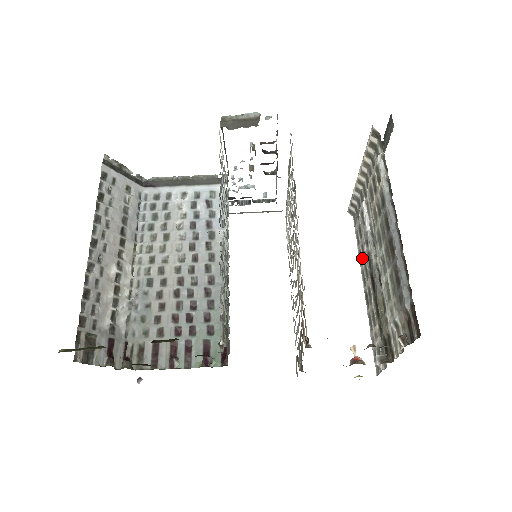
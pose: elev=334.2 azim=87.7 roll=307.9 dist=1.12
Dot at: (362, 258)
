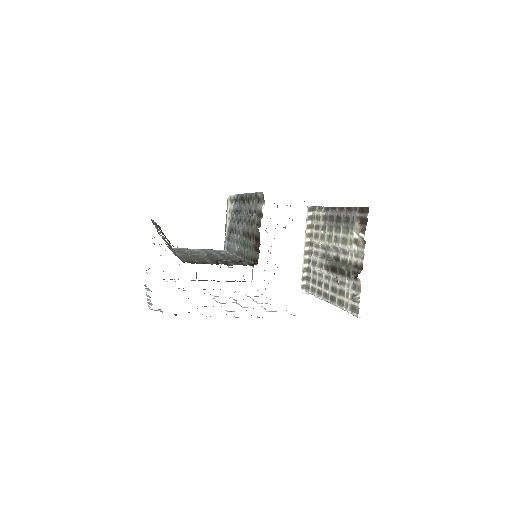
Dot at: (320, 289)
